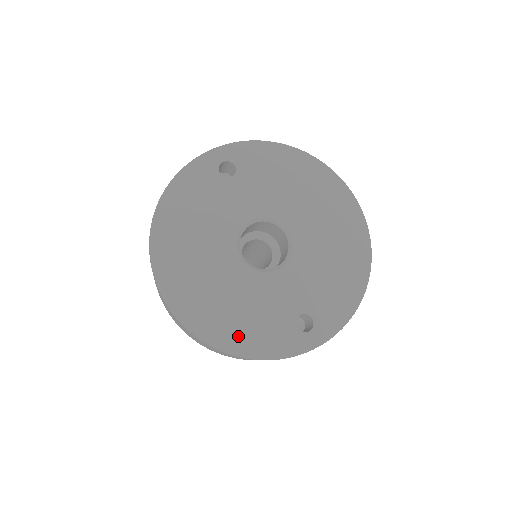
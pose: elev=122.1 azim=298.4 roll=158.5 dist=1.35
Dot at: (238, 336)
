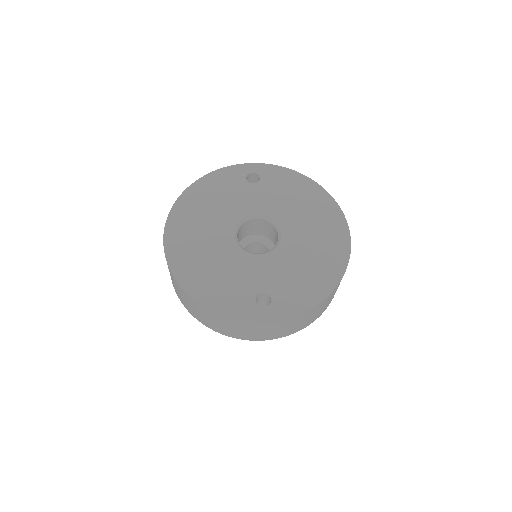
Dot at: (205, 288)
